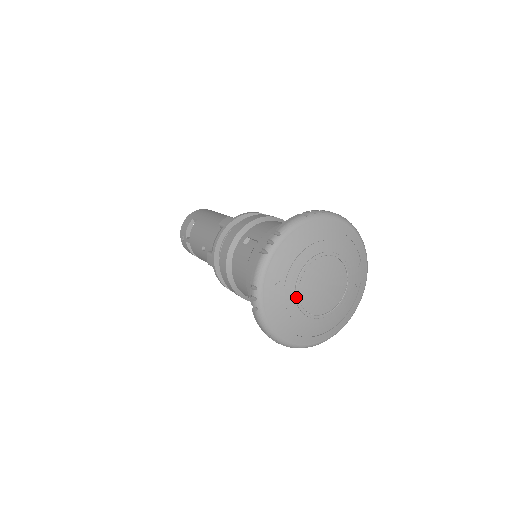
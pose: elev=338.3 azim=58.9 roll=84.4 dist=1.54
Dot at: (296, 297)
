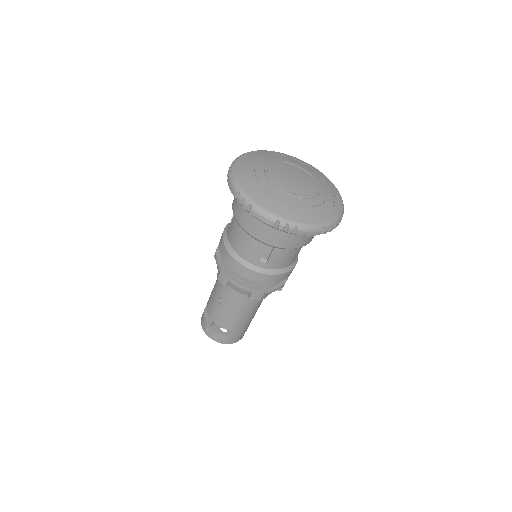
Dot at: (274, 186)
